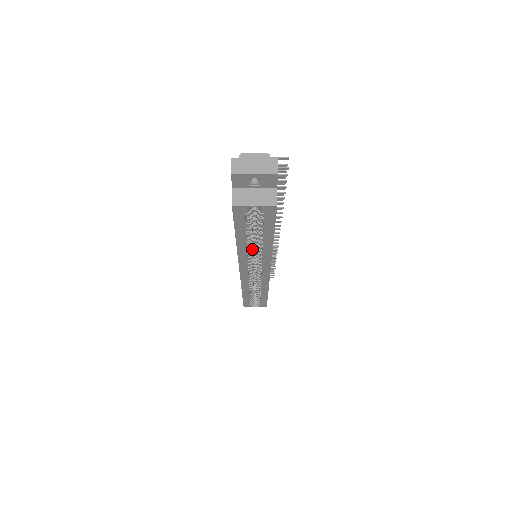
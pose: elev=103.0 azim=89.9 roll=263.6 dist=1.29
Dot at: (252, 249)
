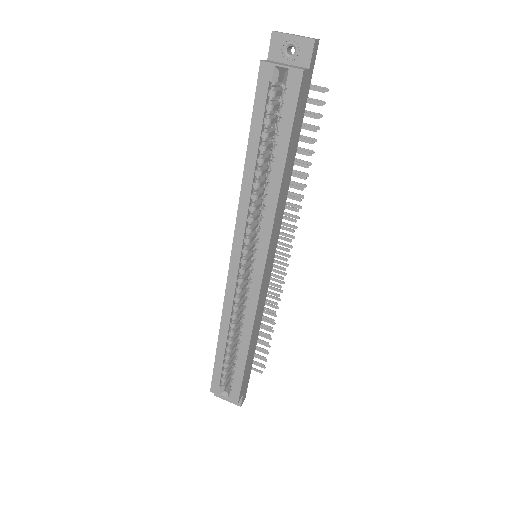
Dot at: (257, 197)
